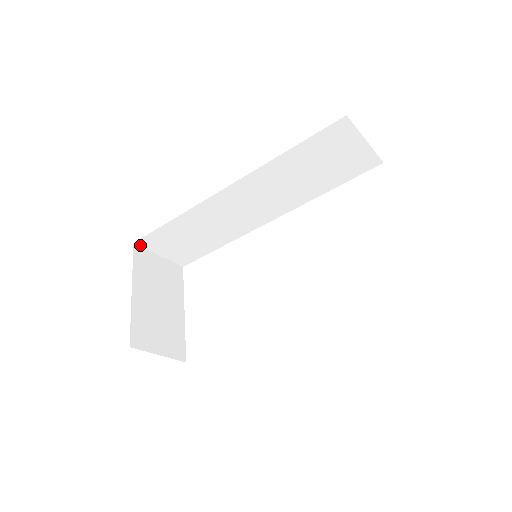
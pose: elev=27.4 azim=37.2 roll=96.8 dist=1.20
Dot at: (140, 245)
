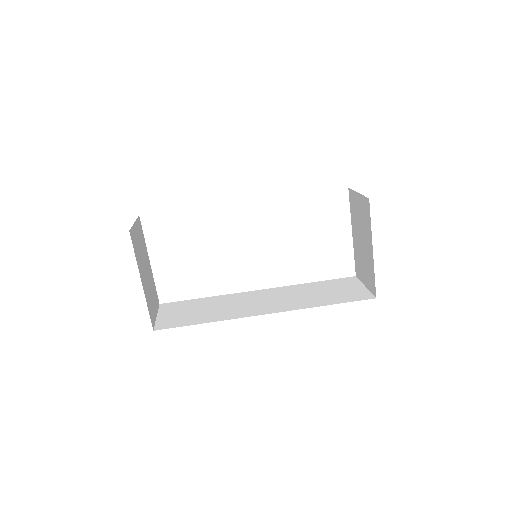
Dot at: (131, 228)
